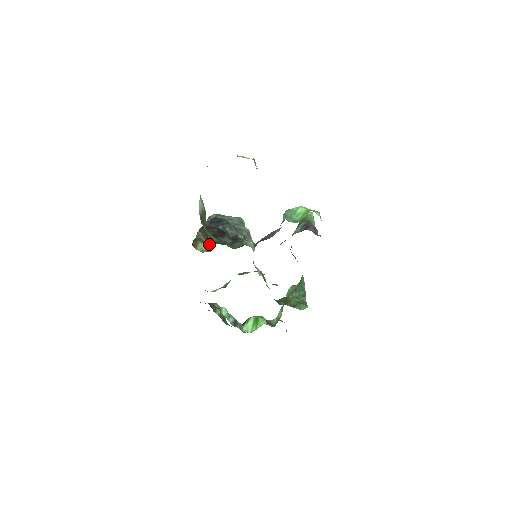
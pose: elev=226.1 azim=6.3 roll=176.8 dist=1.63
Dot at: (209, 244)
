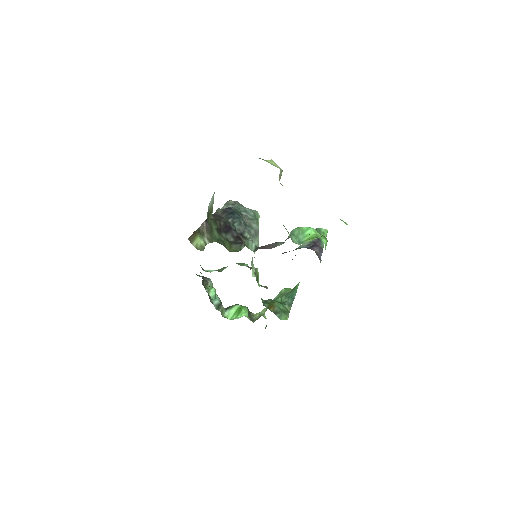
Dot at: (208, 239)
